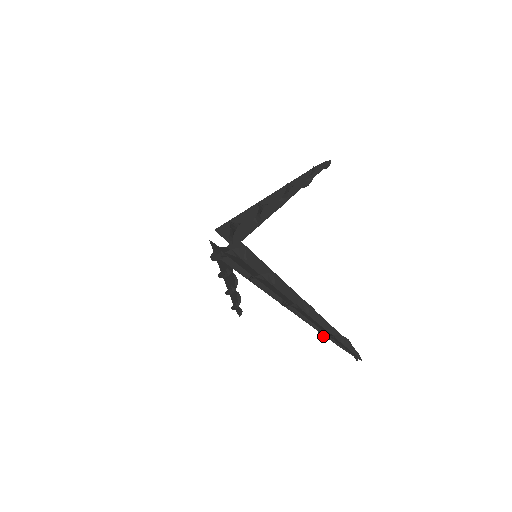
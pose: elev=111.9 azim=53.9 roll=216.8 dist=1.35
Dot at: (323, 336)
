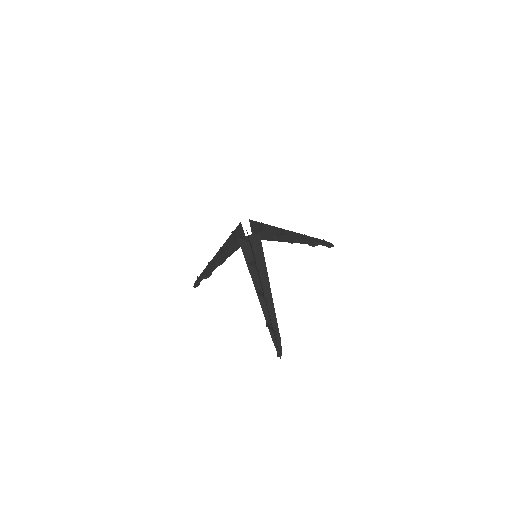
Dot at: (270, 328)
